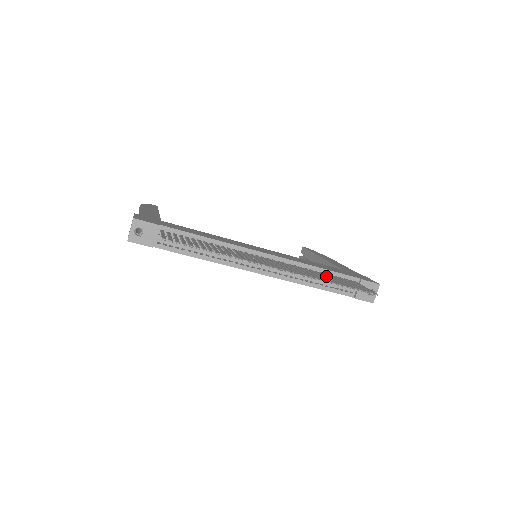
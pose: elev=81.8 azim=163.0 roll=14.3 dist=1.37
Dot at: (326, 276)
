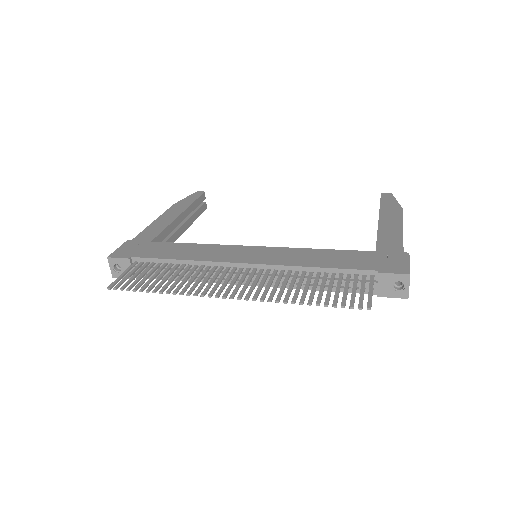
Dot at: (313, 284)
